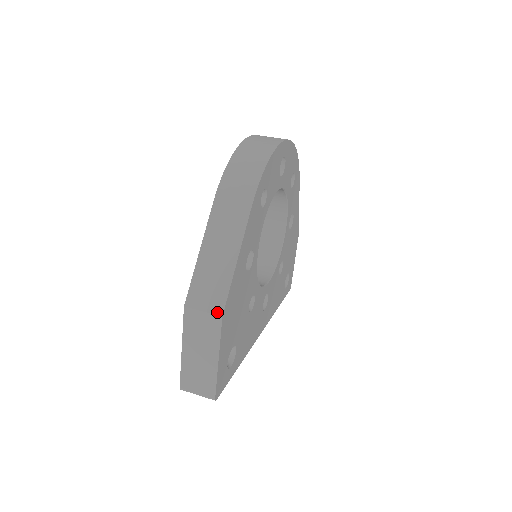
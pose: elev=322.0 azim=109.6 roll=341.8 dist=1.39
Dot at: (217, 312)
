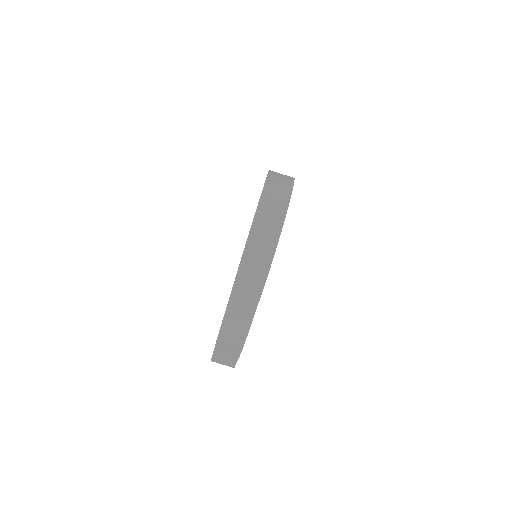
Dot at: (239, 347)
